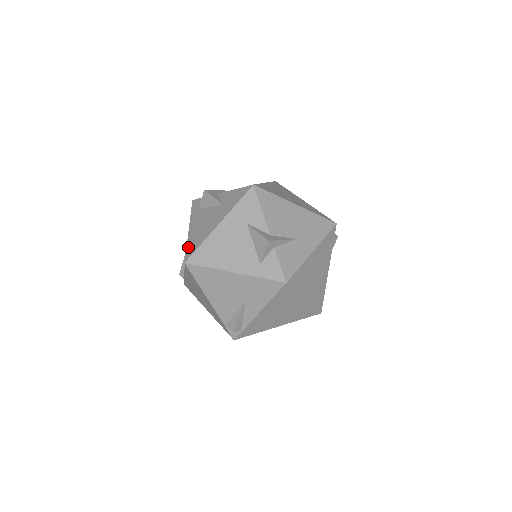
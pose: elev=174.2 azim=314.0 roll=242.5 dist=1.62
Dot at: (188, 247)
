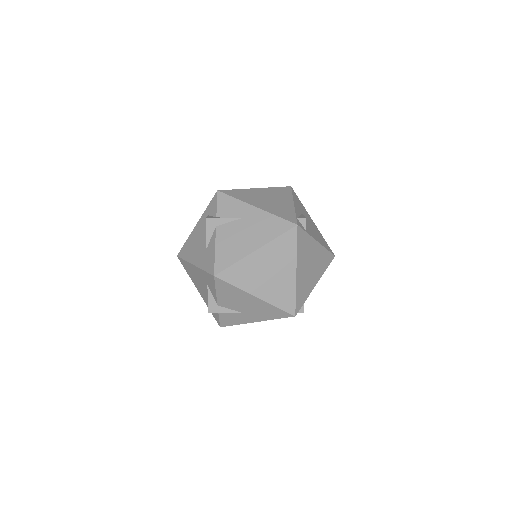
Dot at: (184, 245)
